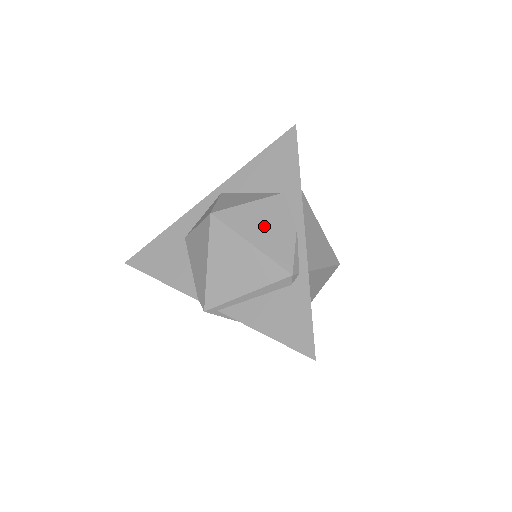
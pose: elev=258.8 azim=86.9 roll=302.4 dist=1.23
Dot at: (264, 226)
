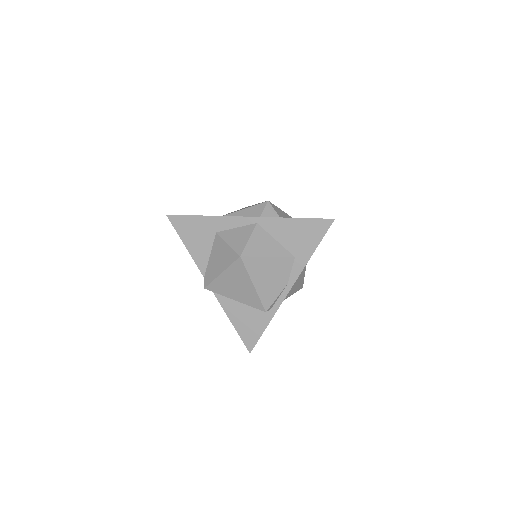
Dot at: (268, 277)
